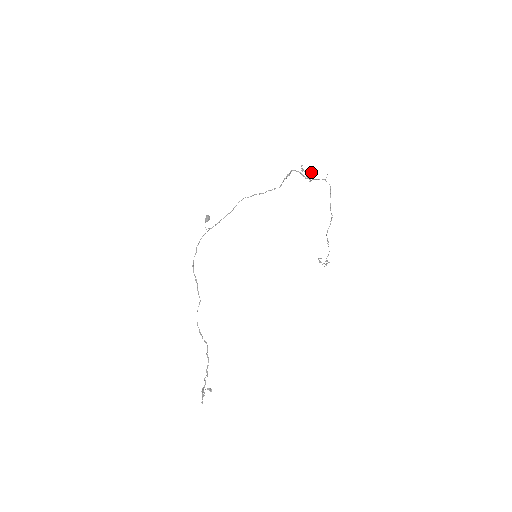
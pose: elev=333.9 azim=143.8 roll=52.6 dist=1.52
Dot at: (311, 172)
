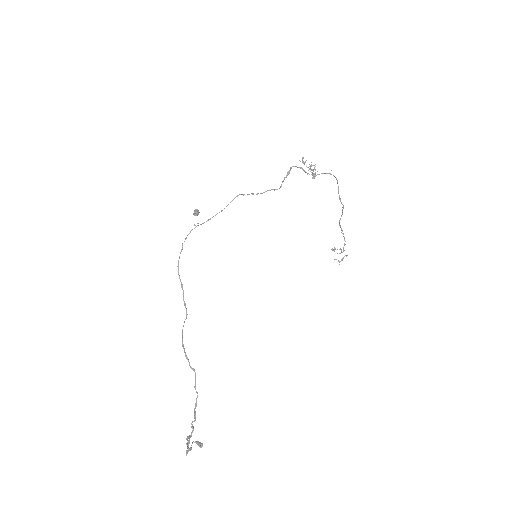
Dot at: occluded
